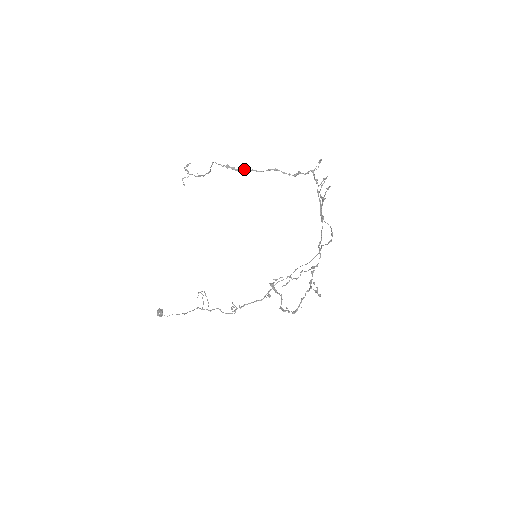
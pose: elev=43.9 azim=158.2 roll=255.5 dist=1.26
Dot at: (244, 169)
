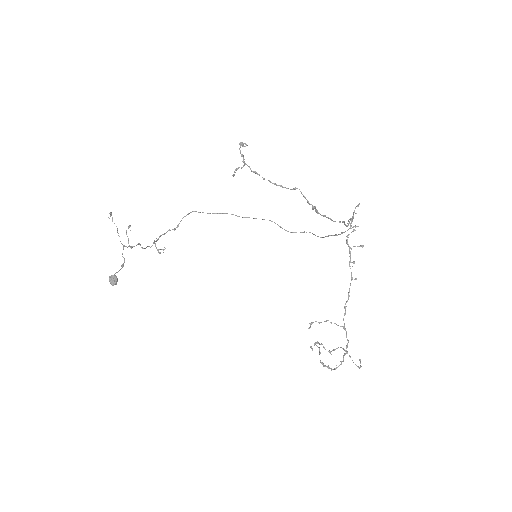
Dot at: occluded
